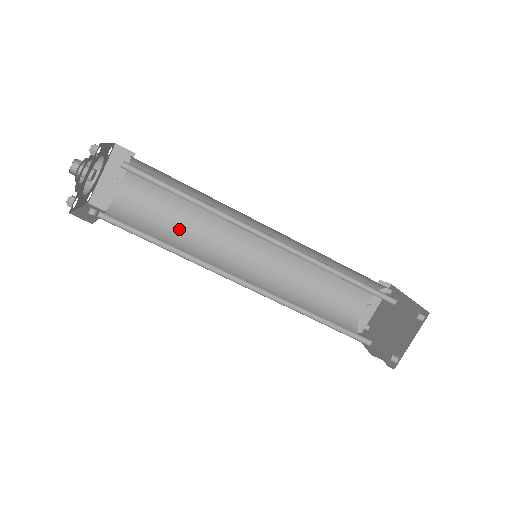
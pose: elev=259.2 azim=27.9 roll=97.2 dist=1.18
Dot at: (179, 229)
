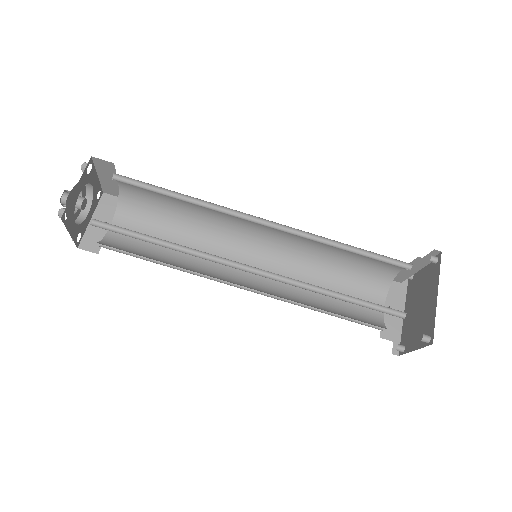
Dot at: (186, 215)
